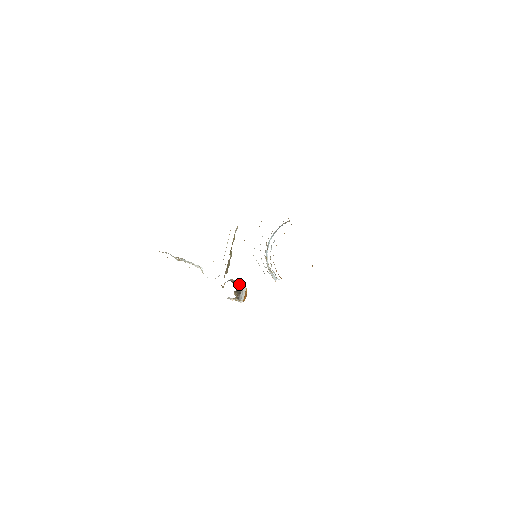
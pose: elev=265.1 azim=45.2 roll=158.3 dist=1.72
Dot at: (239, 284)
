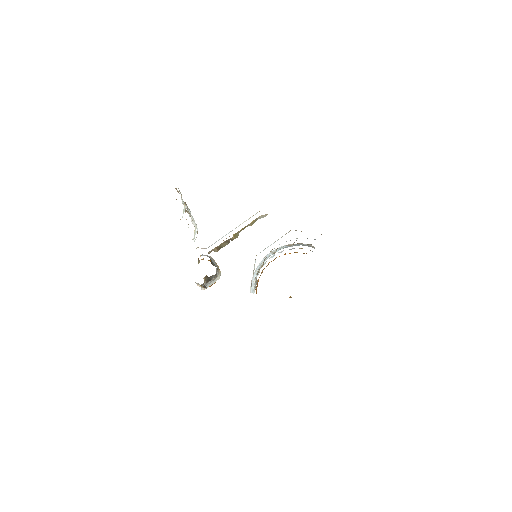
Dot at: (217, 271)
